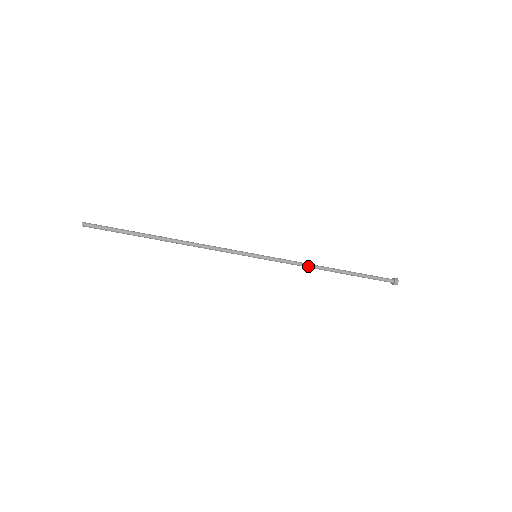
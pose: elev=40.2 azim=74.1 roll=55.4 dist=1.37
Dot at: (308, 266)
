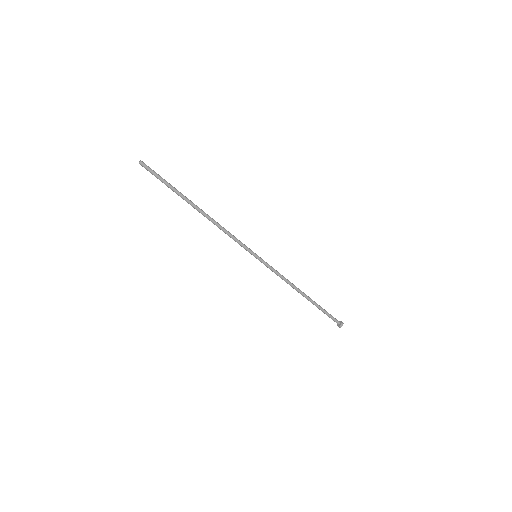
Dot at: (289, 282)
